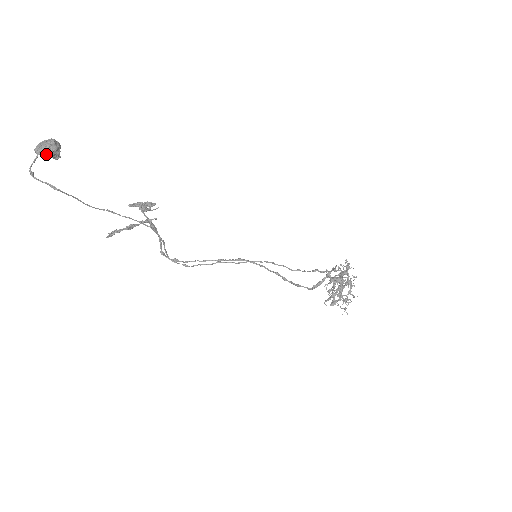
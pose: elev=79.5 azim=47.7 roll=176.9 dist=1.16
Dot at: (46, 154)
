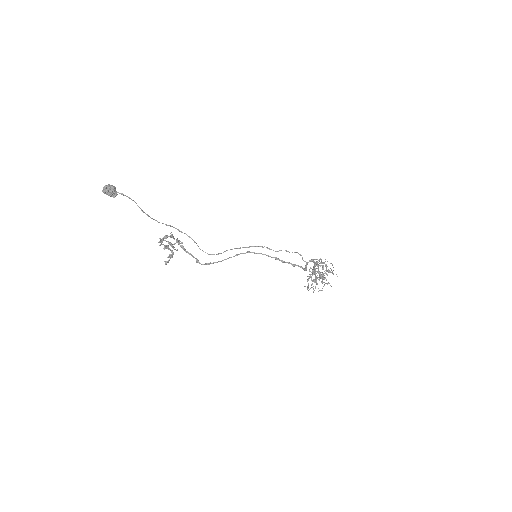
Dot at: (111, 188)
